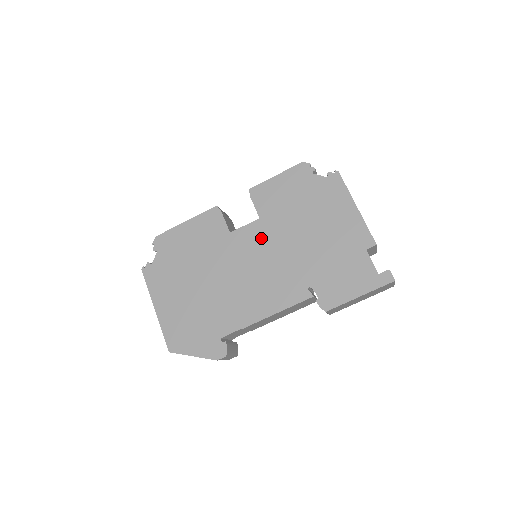
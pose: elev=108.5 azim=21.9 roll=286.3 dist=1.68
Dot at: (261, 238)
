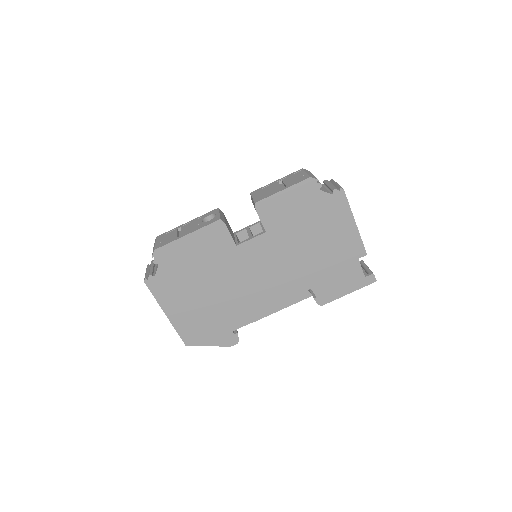
Dot at: (268, 250)
